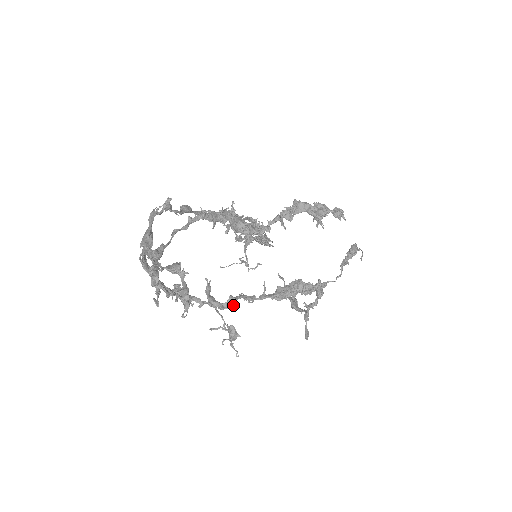
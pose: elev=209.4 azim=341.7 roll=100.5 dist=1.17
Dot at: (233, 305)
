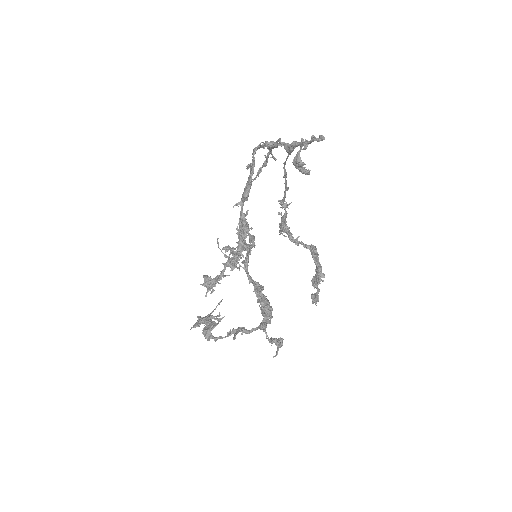
Dot at: (251, 242)
